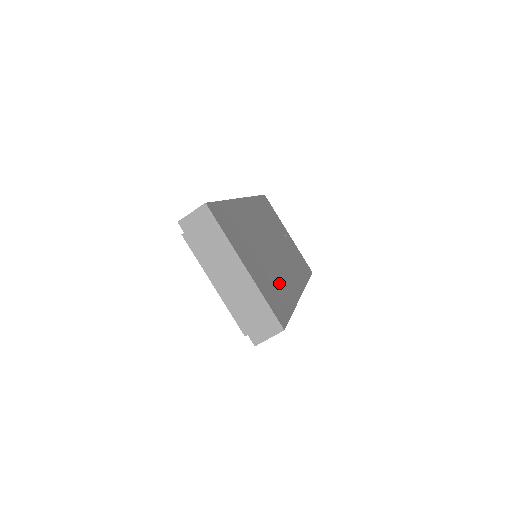
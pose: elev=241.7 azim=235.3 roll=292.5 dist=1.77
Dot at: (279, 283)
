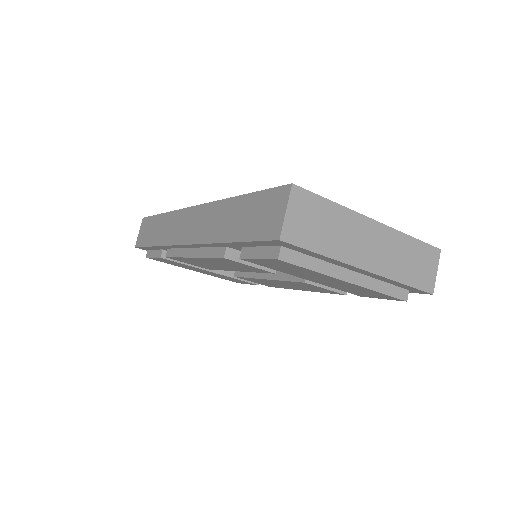
Dot at: occluded
